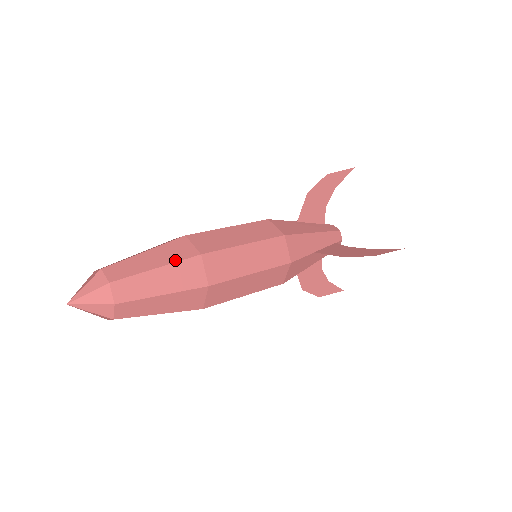
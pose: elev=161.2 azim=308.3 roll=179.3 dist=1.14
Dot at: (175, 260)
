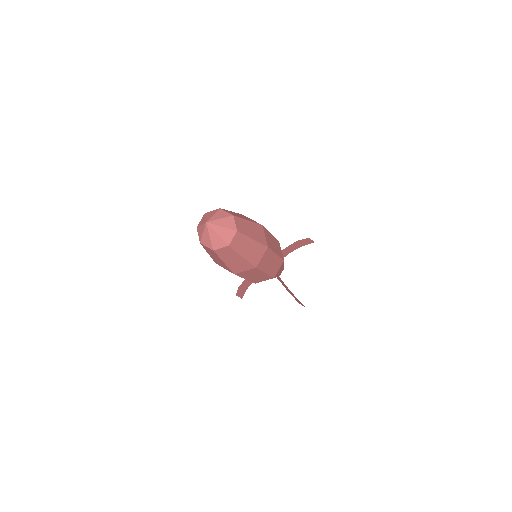
Dot at: occluded
